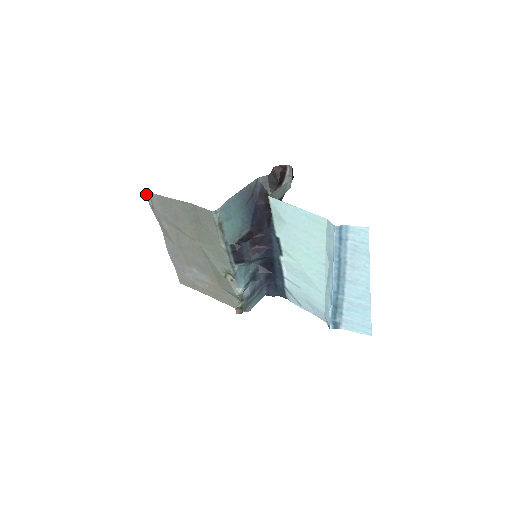
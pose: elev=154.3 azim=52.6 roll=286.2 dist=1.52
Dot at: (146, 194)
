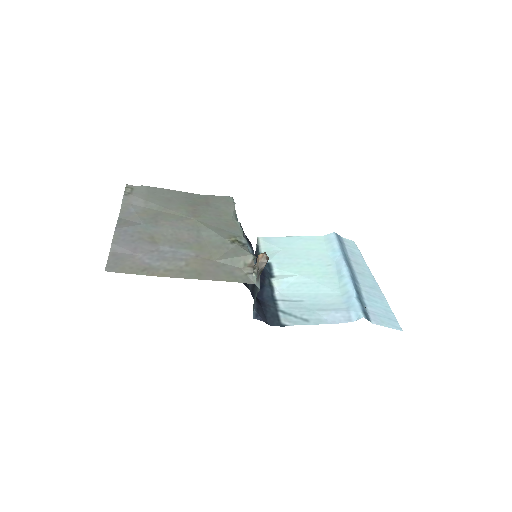
Dot at: occluded
